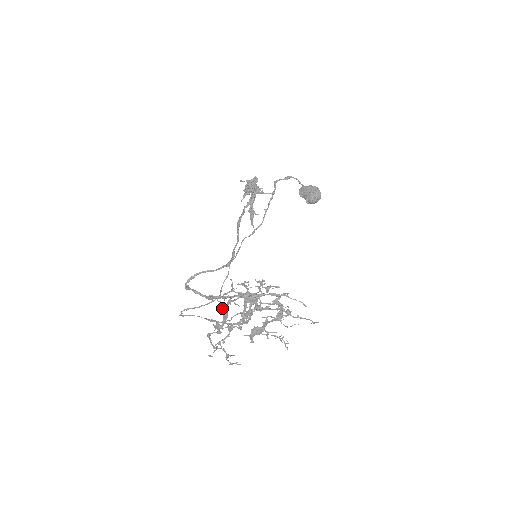
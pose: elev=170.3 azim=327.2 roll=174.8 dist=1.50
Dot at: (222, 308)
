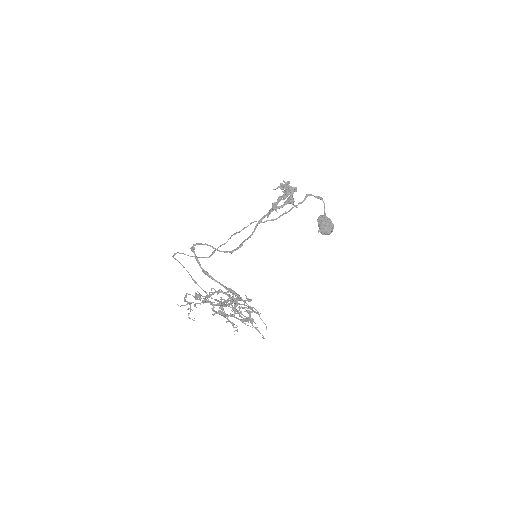
Dot at: occluded
